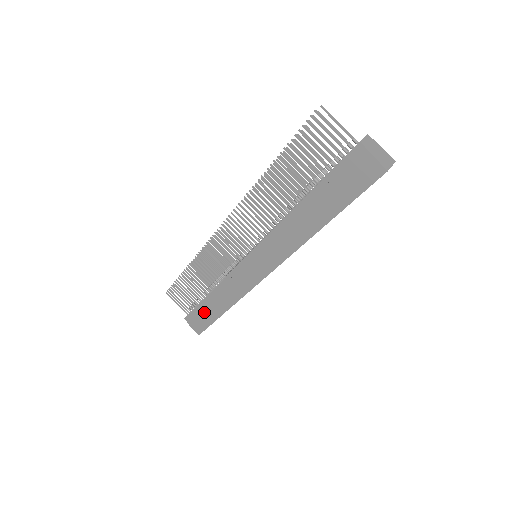
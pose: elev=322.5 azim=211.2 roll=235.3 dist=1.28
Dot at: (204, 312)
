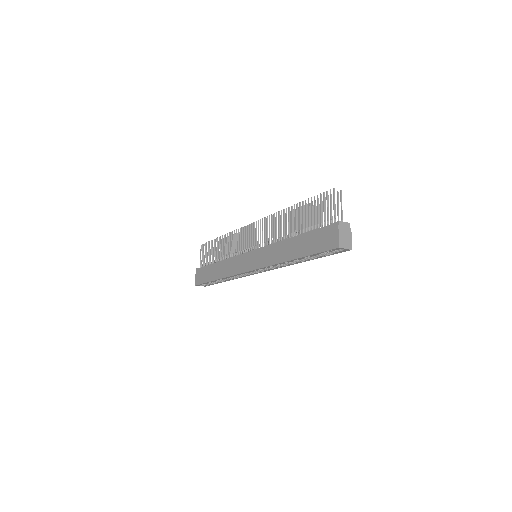
Dot at: (208, 272)
